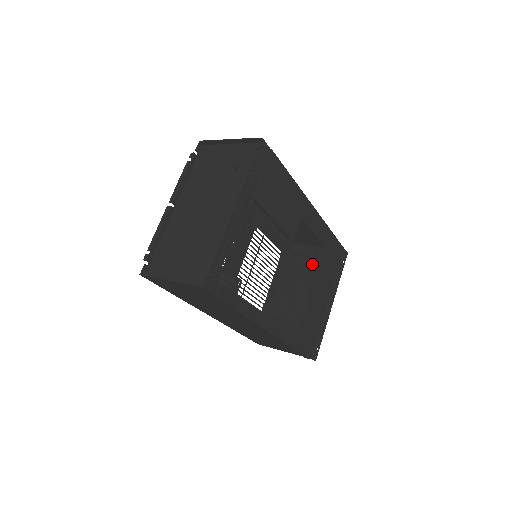
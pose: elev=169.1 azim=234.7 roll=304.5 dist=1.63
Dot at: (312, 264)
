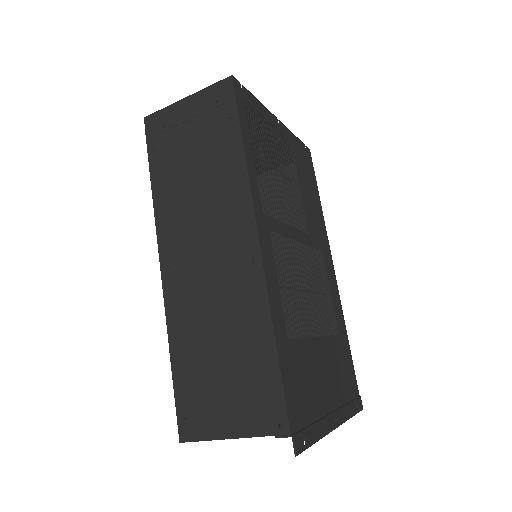
Dot at: (323, 314)
